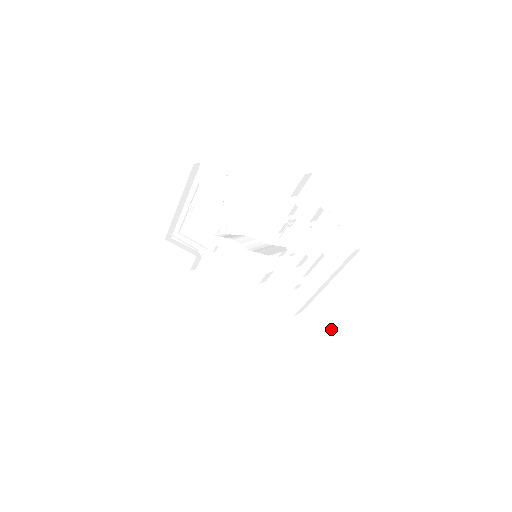
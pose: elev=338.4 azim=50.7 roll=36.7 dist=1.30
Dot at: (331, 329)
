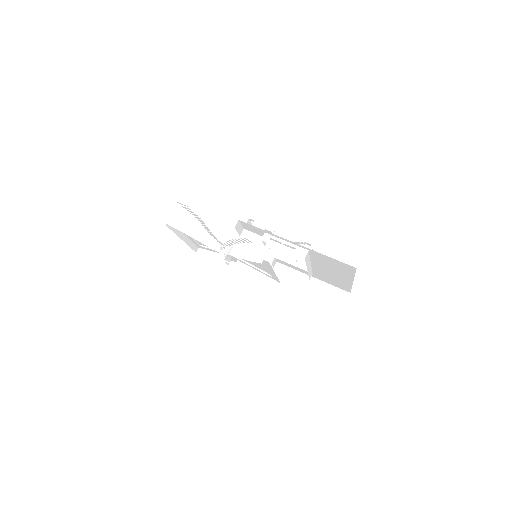
Dot at: (337, 280)
